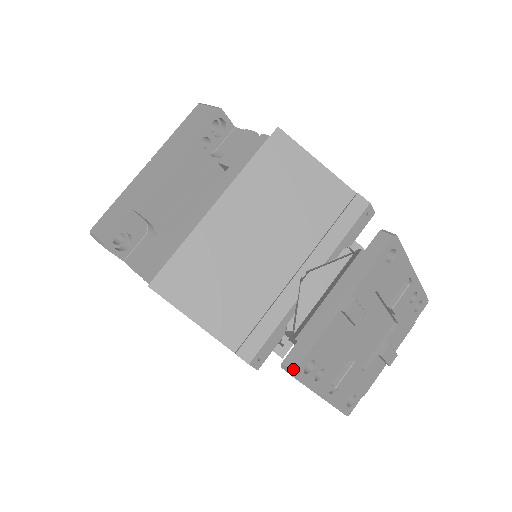
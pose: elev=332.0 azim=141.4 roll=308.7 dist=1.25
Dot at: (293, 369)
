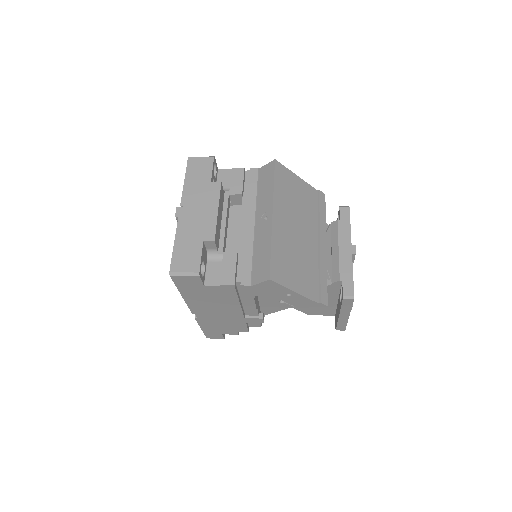
Dot at: (352, 295)
